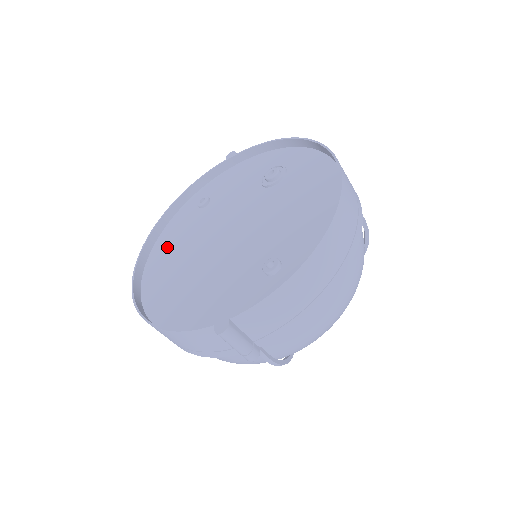
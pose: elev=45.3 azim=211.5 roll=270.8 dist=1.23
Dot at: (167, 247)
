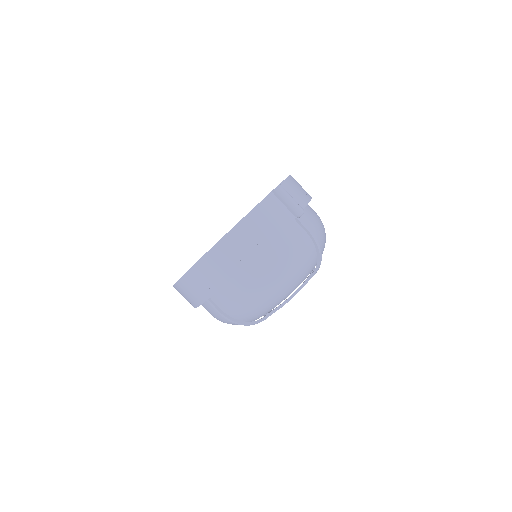
Dot at: occluded
